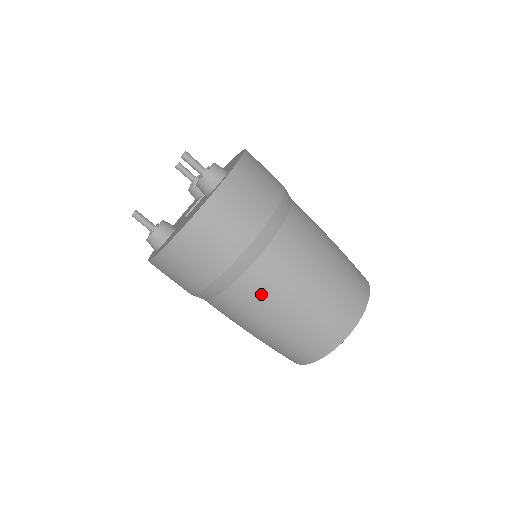
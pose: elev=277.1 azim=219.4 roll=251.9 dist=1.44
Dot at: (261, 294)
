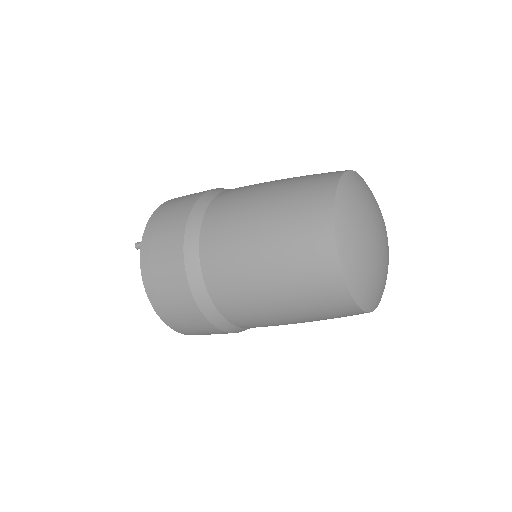
Dot at: (230, 283)
